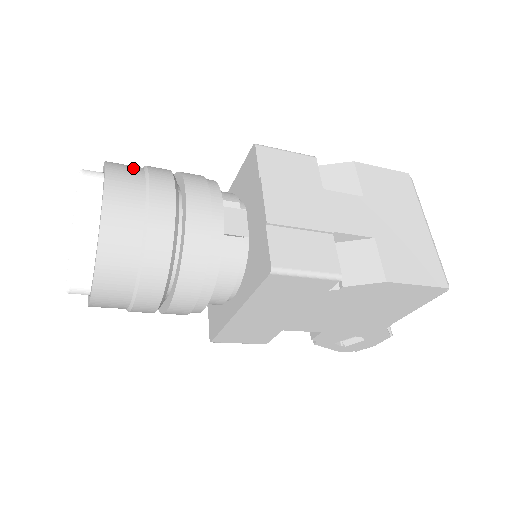
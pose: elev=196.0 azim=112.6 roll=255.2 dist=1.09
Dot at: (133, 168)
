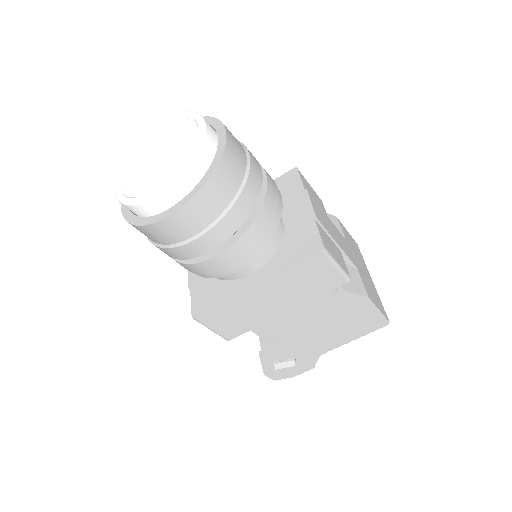
Dot at: occluded
